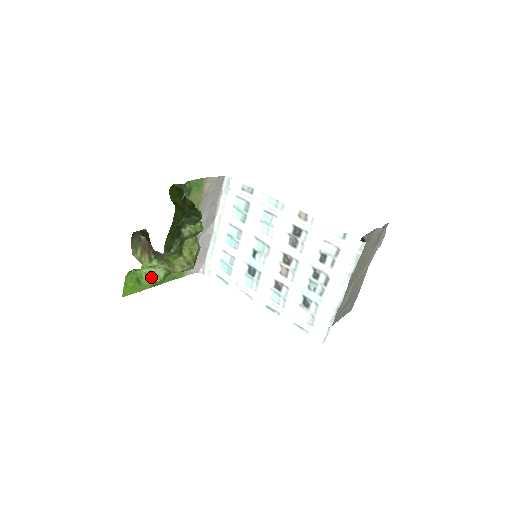
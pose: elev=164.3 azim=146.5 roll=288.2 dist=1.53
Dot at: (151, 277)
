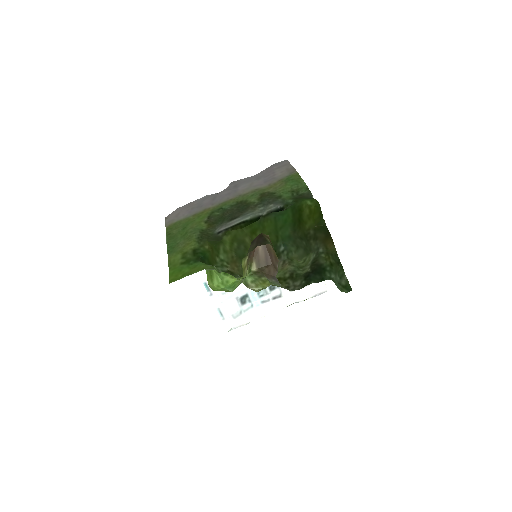
Dot at: (233, 287)
